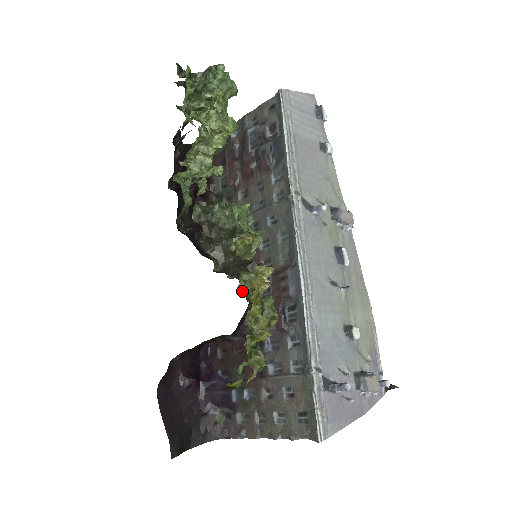
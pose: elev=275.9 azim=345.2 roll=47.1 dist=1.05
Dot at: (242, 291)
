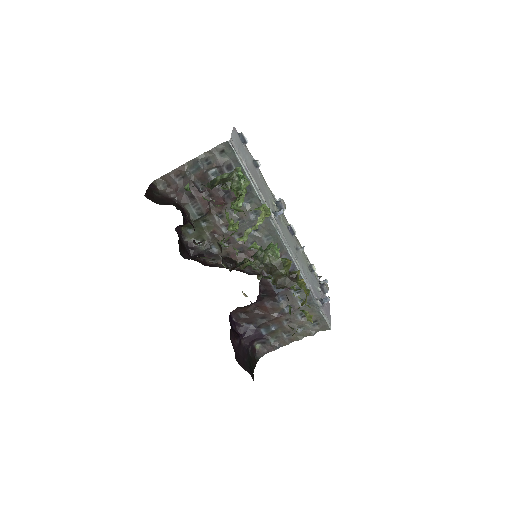
Dot at: (272, 284)
